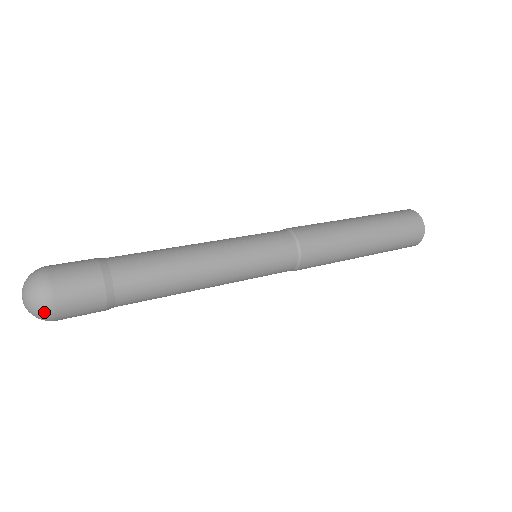
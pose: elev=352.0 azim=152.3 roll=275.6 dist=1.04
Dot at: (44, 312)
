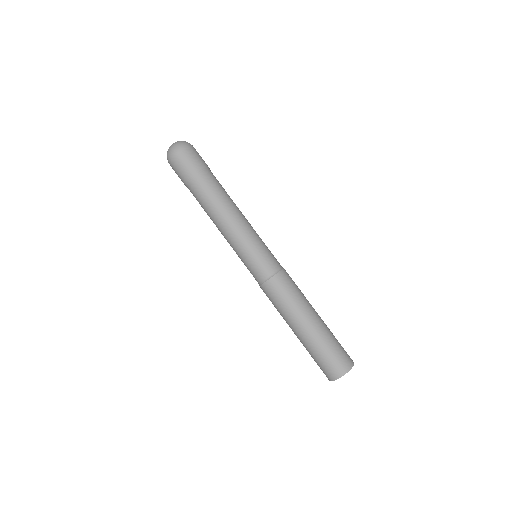
Dot at: (177, 147)
